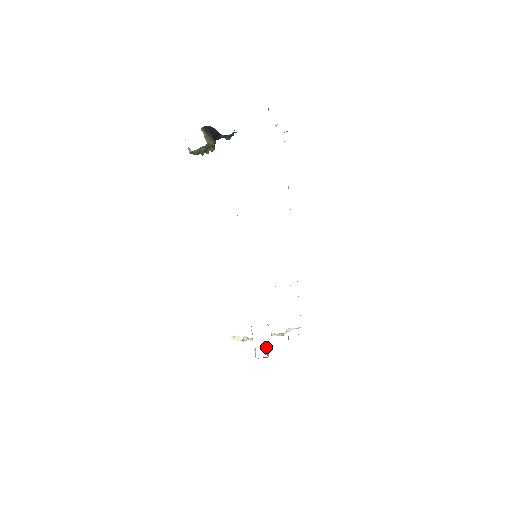
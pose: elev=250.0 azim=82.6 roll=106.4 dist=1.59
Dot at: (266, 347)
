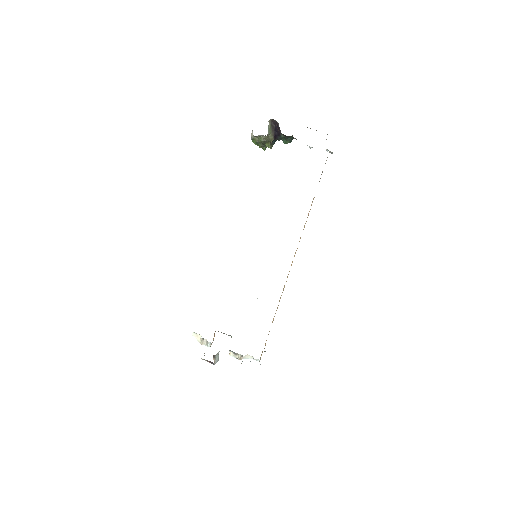
Dot at: (218, 356)
